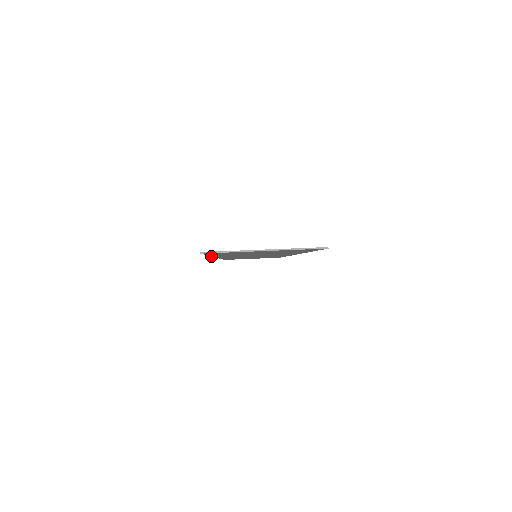
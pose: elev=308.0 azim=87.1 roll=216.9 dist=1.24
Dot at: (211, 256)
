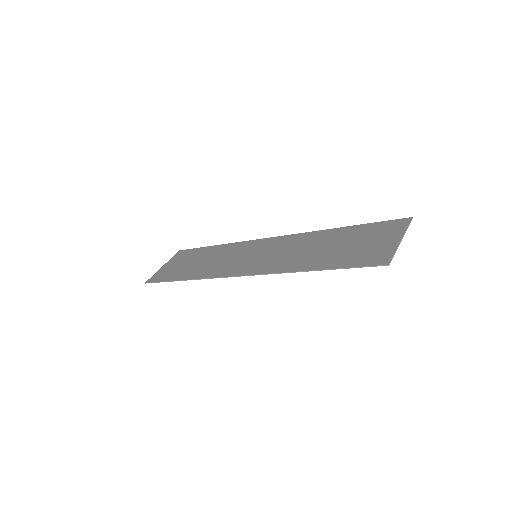
Dot at: occluded
